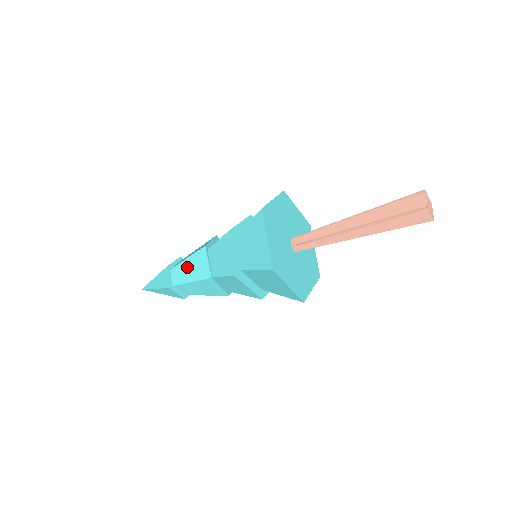
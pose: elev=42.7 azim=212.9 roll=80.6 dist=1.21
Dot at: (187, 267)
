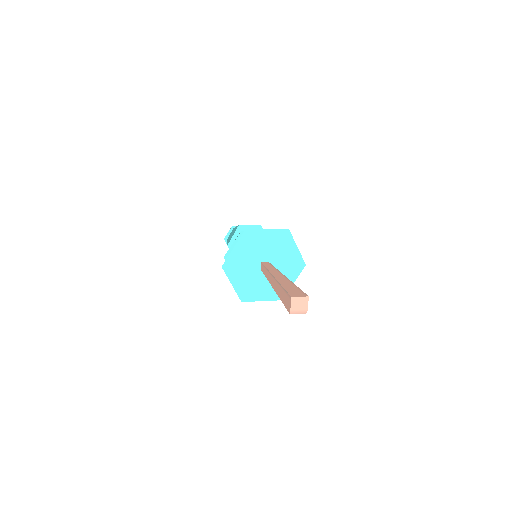
Dot at: occluded
